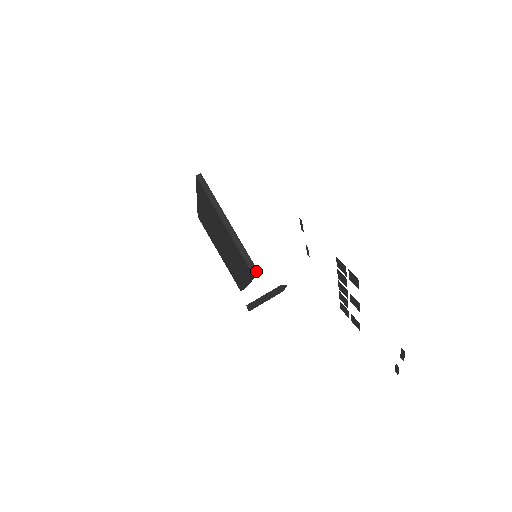
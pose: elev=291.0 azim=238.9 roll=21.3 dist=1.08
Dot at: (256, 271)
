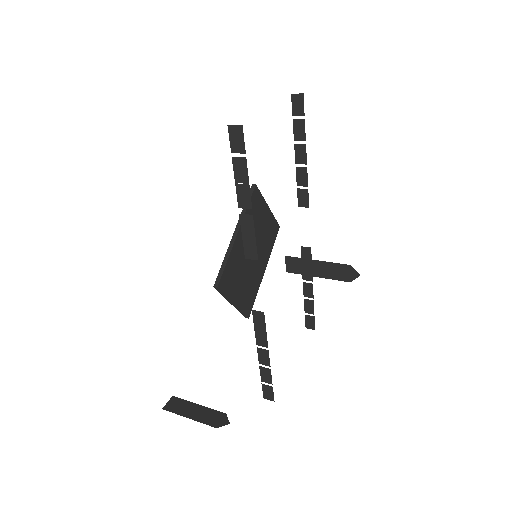
Dot at: (256, 185)
